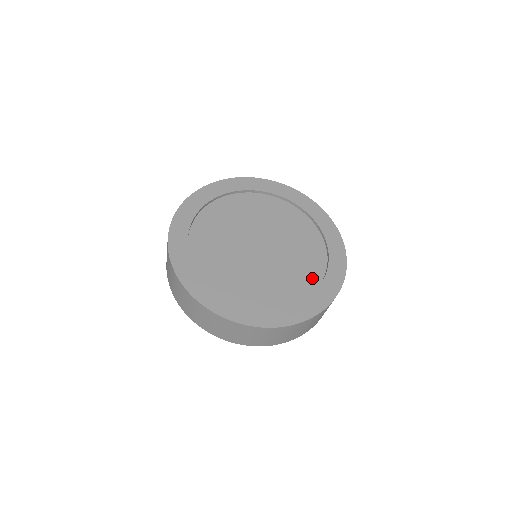
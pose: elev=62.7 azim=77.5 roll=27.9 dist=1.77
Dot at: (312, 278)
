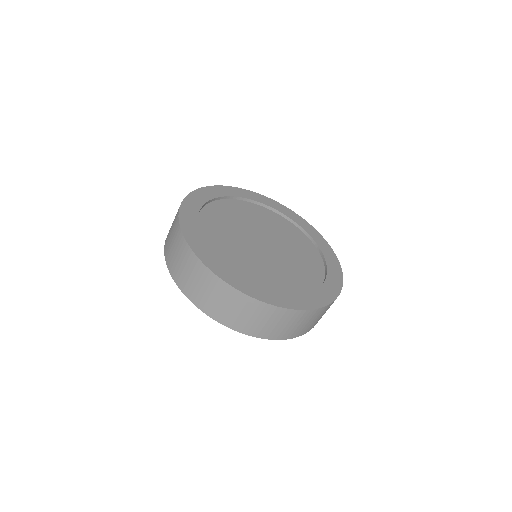
Dot at: (306, 285)
